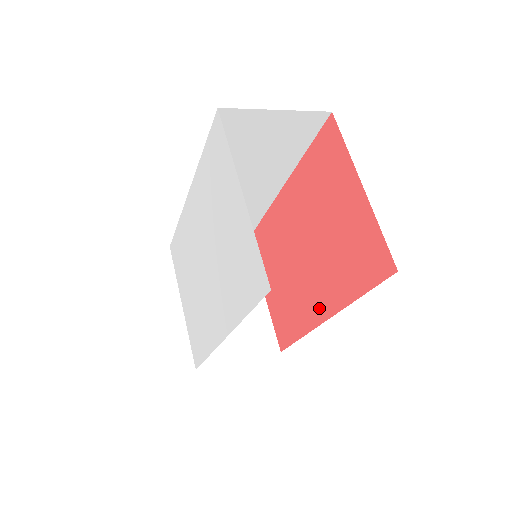
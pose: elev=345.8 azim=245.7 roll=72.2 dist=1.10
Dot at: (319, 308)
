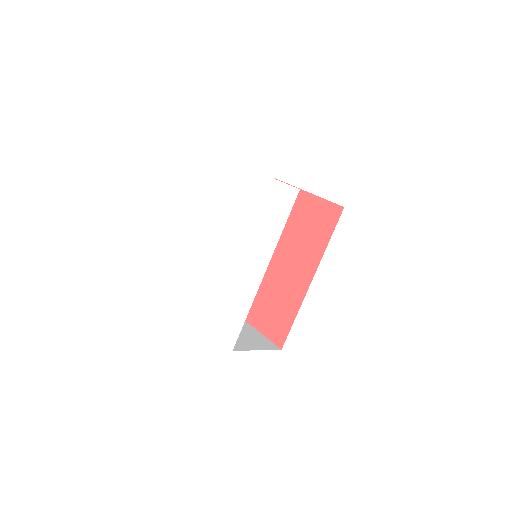
Dot at: (304, 279)
